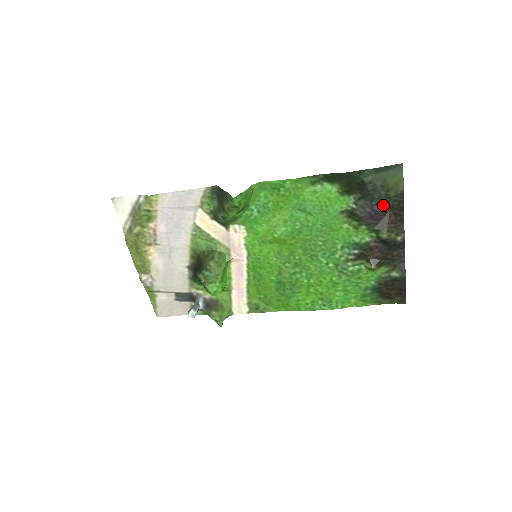
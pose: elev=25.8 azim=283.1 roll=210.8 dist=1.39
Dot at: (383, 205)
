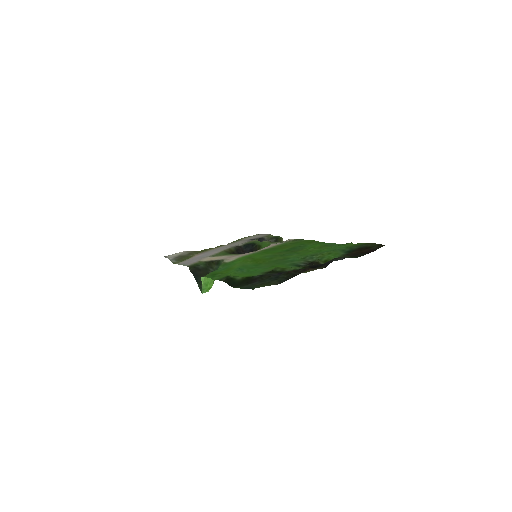
Dot at: (280, 275)
